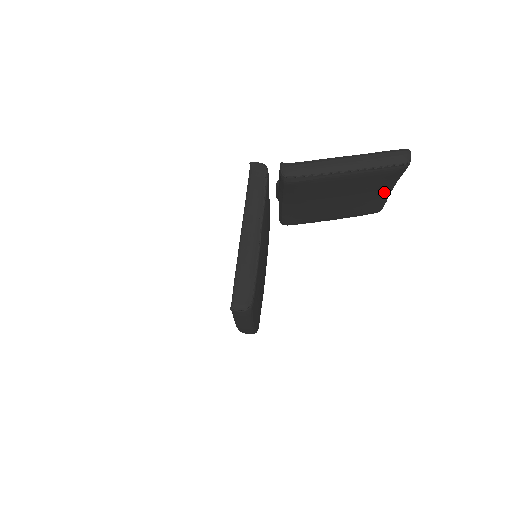
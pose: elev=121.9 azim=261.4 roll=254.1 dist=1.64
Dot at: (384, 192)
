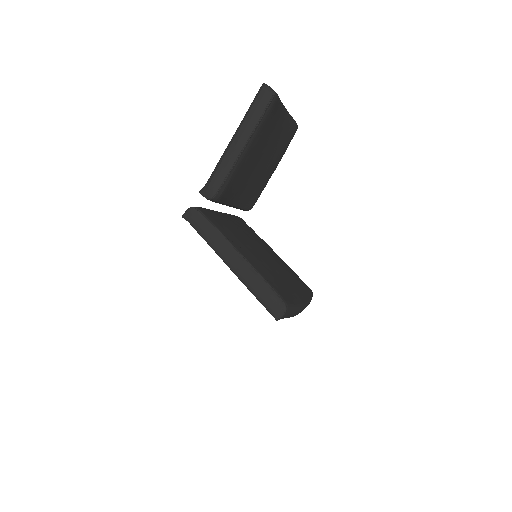
Dot at: (284, 119)
